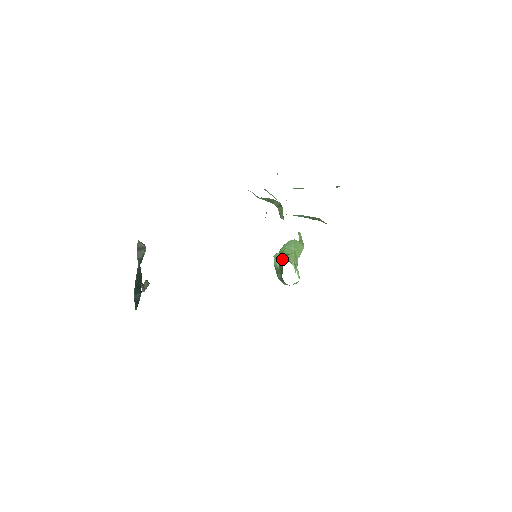
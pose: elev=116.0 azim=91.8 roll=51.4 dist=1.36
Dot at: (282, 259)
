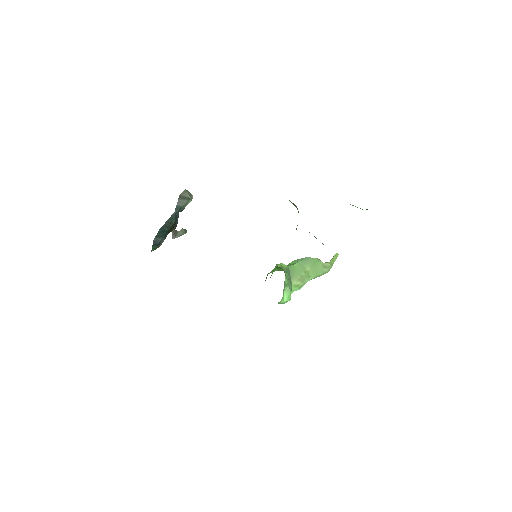
Dot at: (270, 272)
